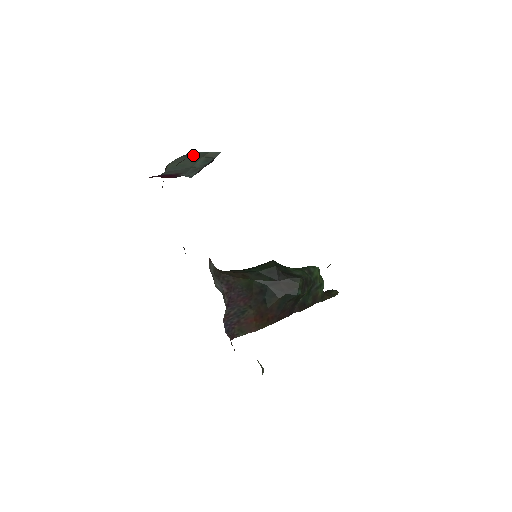
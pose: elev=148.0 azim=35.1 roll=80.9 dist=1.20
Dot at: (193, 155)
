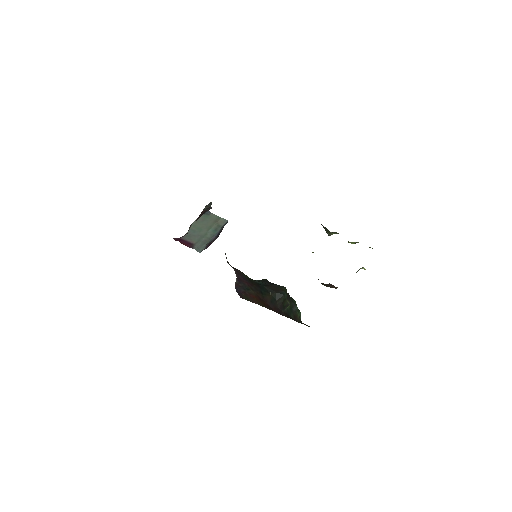
Dot at: (210, 218)
